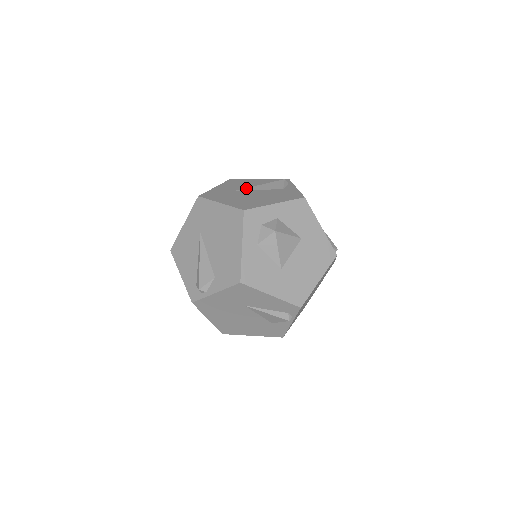
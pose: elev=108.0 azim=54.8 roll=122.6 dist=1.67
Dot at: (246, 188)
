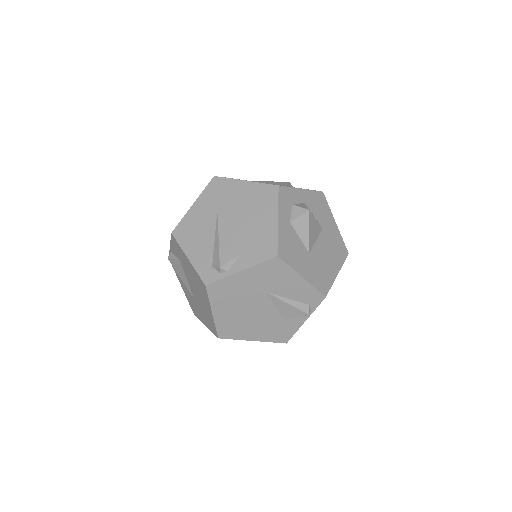
Dot at: (257, 181)
